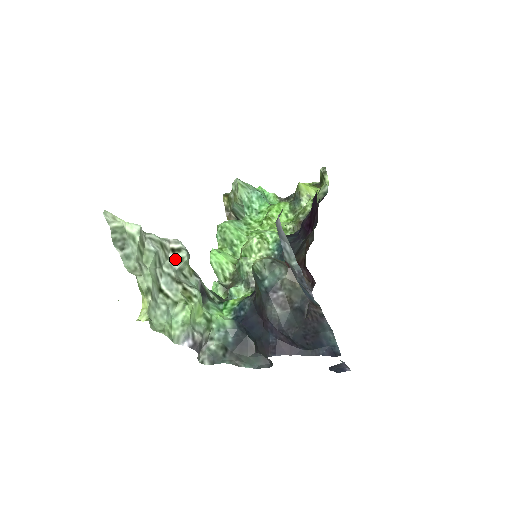
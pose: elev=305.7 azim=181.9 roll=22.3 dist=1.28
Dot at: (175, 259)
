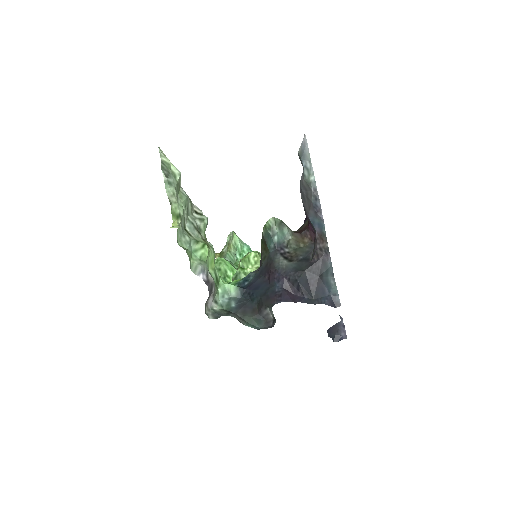
Dot at: (198, 217)
